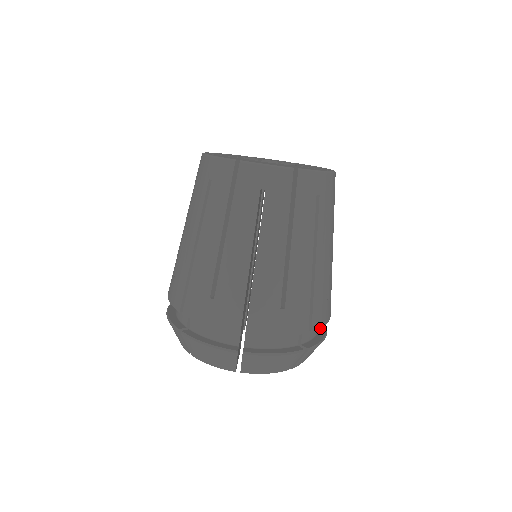
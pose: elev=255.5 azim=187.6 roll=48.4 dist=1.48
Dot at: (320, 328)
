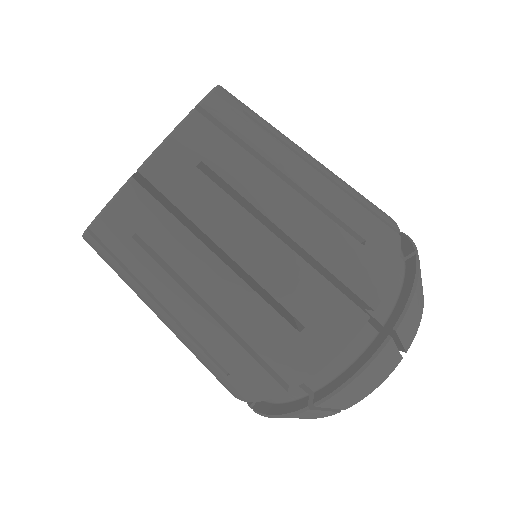
Dot at: (407, 263)
